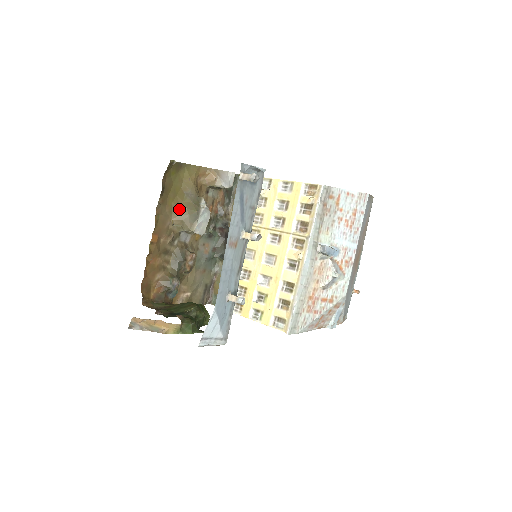
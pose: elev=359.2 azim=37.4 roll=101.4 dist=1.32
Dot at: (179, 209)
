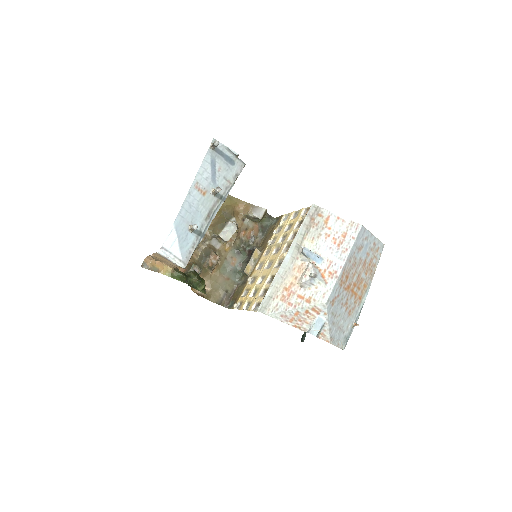
Dot at: (214, 220)
